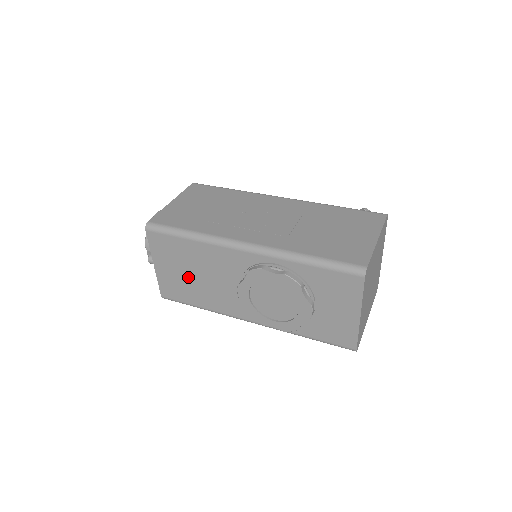
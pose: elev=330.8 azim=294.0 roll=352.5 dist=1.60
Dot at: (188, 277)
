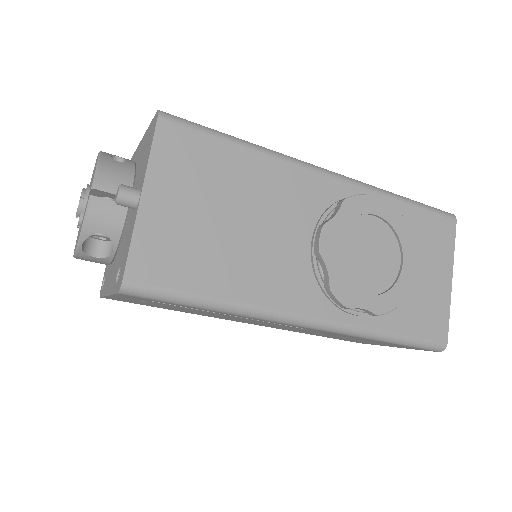
Dot at: (215, 225)
